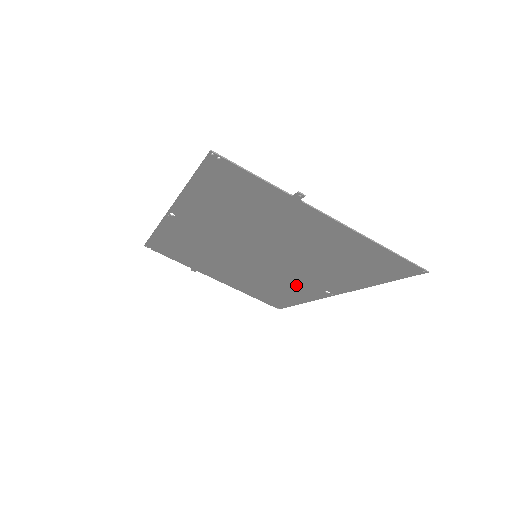
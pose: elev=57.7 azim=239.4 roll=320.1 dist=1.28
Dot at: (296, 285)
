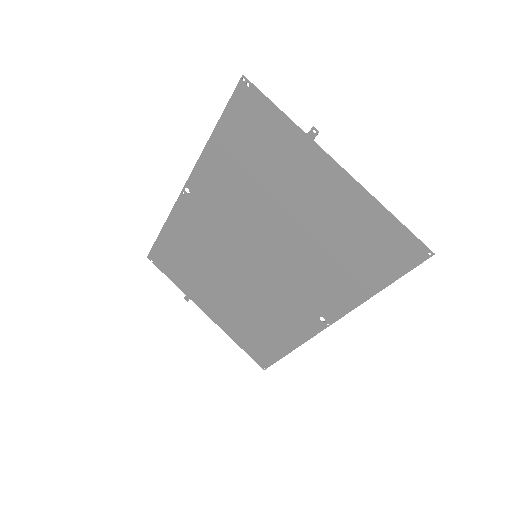
Dot at: (290, 310)
